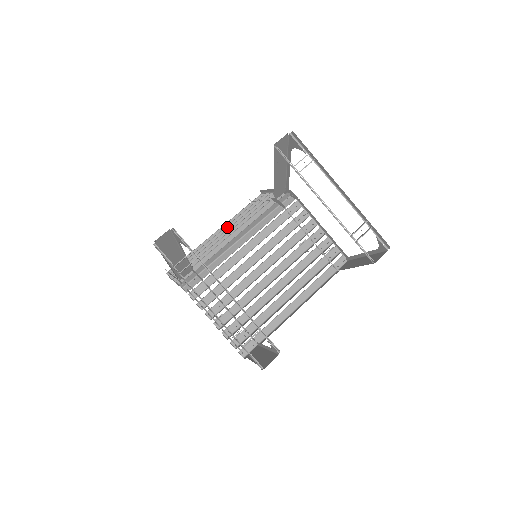
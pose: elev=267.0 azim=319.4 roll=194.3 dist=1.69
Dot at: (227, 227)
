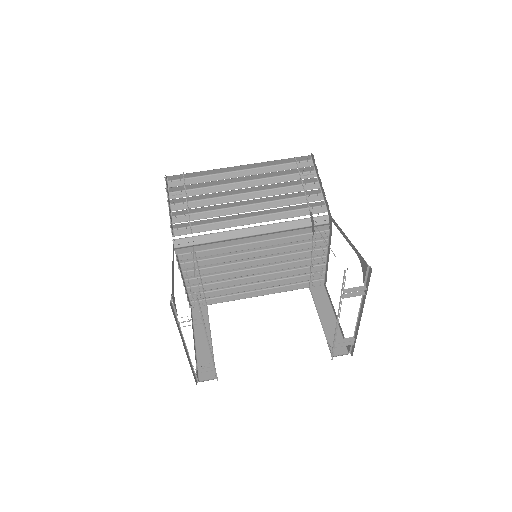
Dot at: (253, 175)
